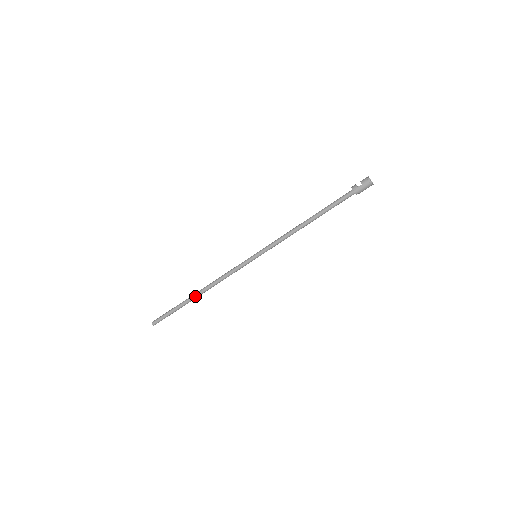
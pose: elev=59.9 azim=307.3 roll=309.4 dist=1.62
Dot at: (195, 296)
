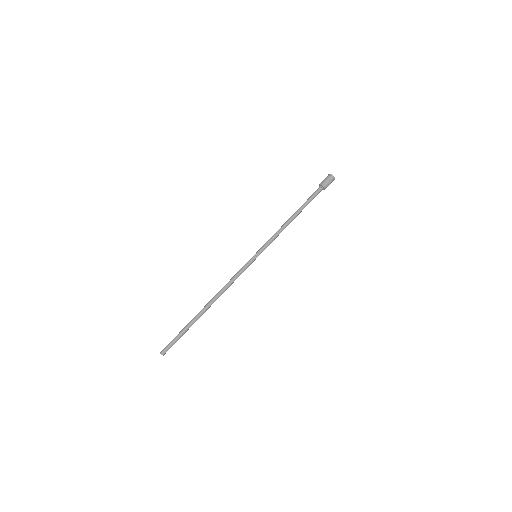
Dot at: (203, 308)
